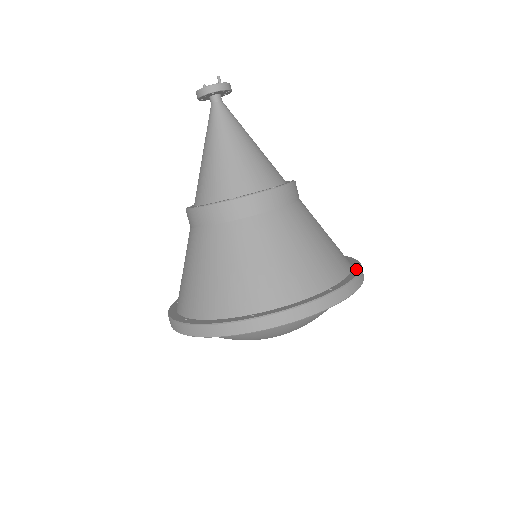
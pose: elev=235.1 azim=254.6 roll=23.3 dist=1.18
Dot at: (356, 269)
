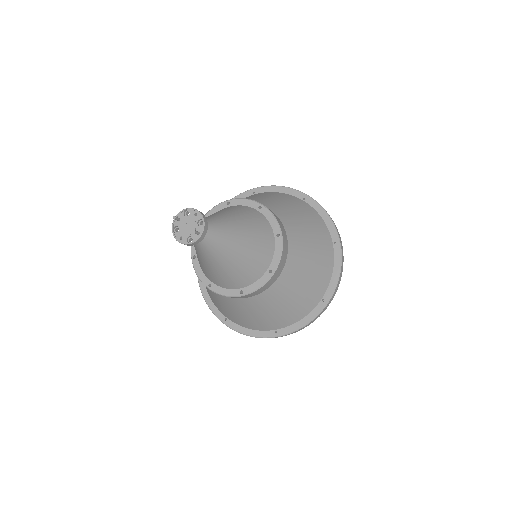
Dot at: (338, 259)
